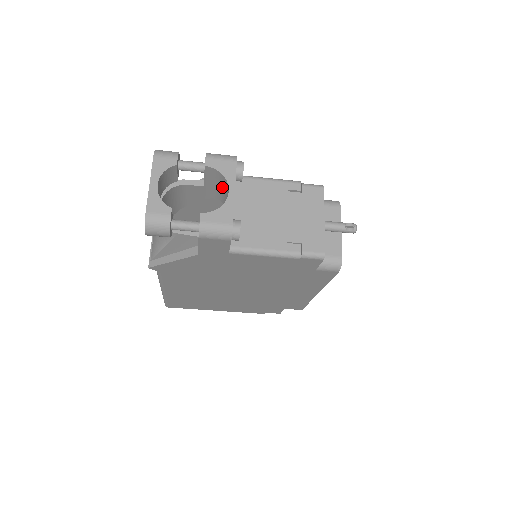
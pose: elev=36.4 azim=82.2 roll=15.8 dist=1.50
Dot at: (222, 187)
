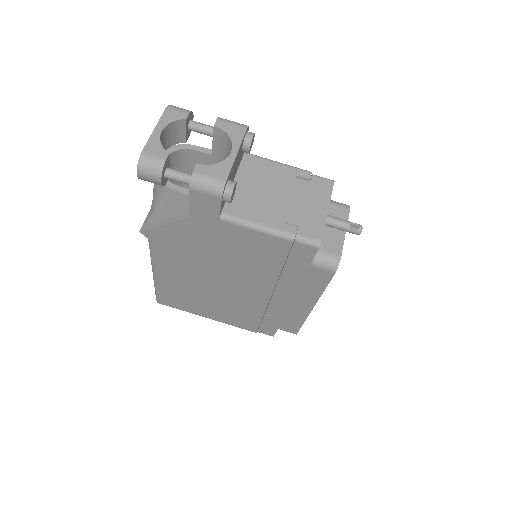
Dot at: (228, 154)
